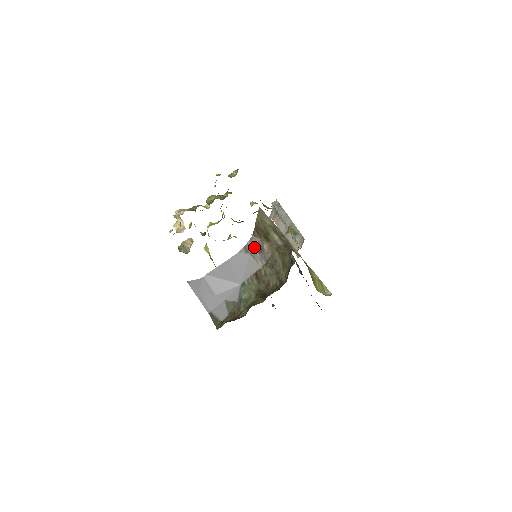
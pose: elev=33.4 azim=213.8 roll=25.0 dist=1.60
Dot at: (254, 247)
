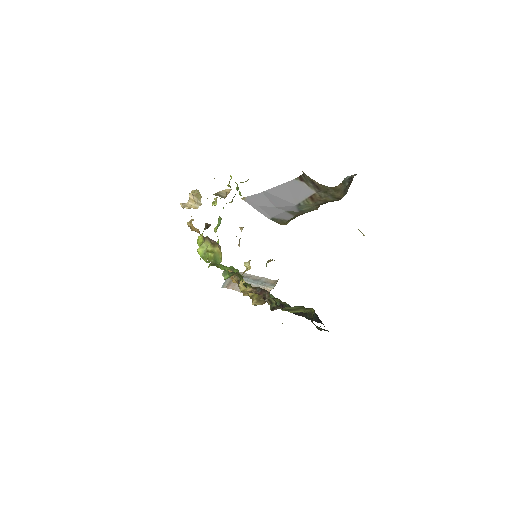
Dot at: (306, 180)
